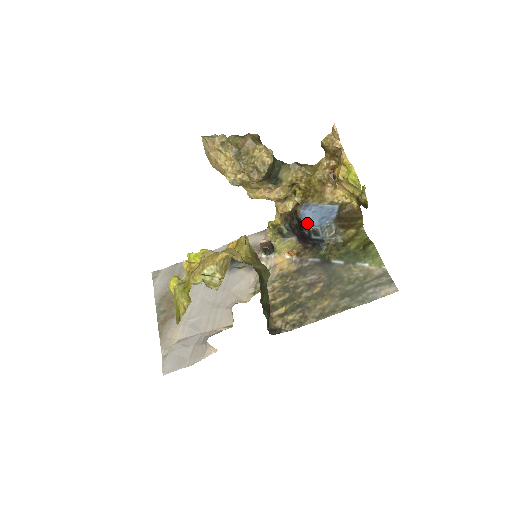
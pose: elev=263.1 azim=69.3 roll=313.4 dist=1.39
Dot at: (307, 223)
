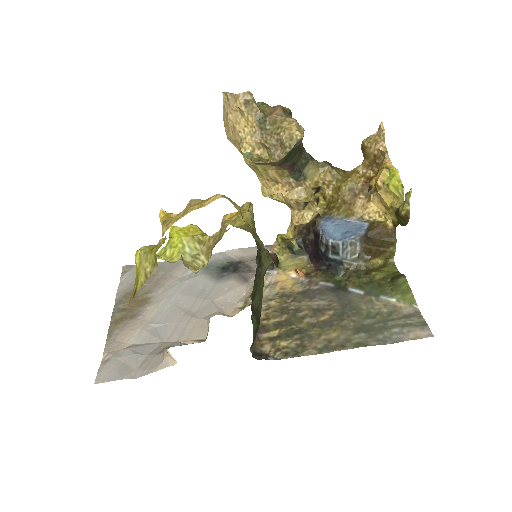
Dot at: (327, 235)
